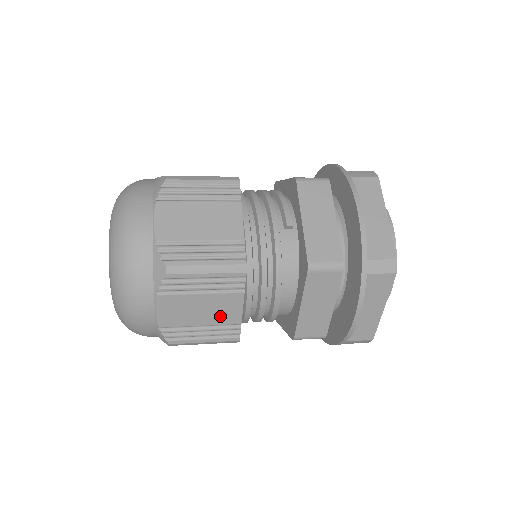
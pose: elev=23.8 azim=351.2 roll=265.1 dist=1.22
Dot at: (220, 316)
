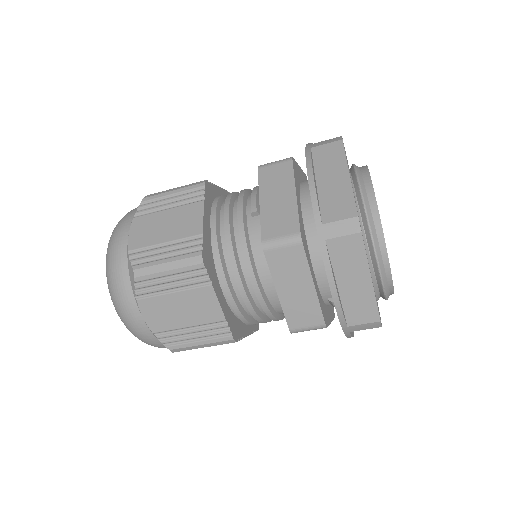
Dot at: (202, 314)
